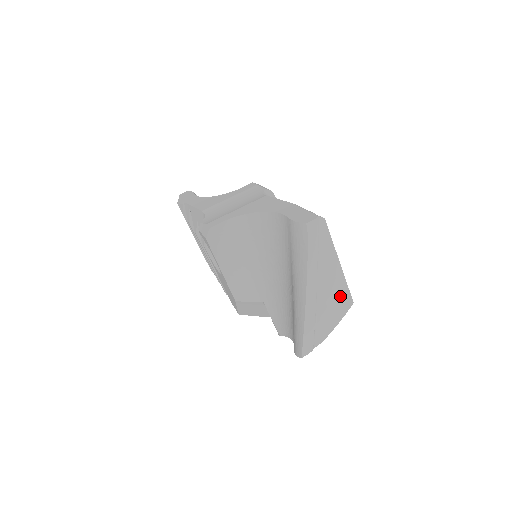
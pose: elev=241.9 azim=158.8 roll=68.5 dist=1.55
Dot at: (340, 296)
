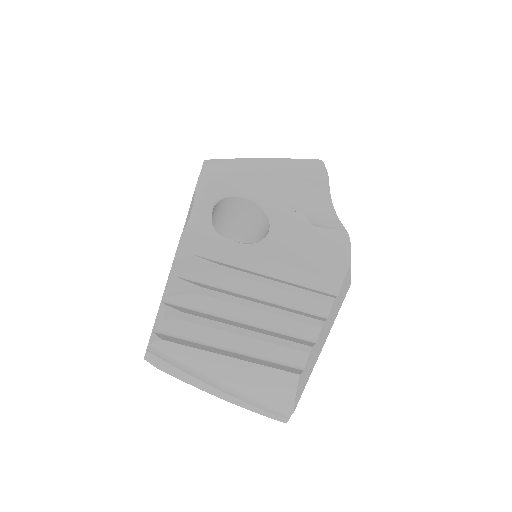
Dot at: (269, 380)
